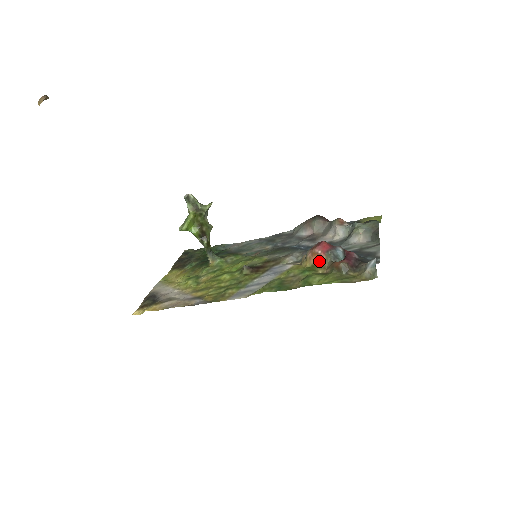
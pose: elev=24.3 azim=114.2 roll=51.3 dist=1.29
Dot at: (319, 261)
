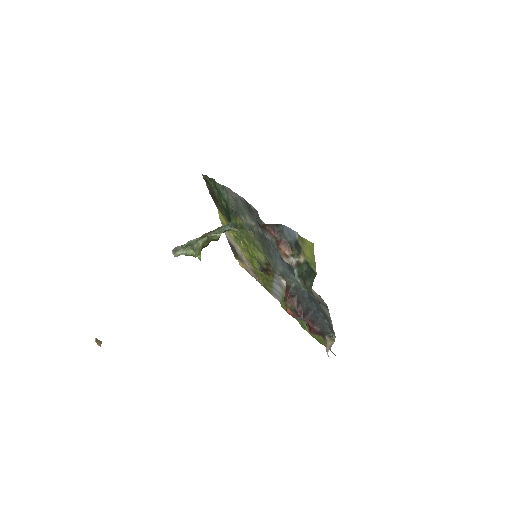
Dot at: occluded
